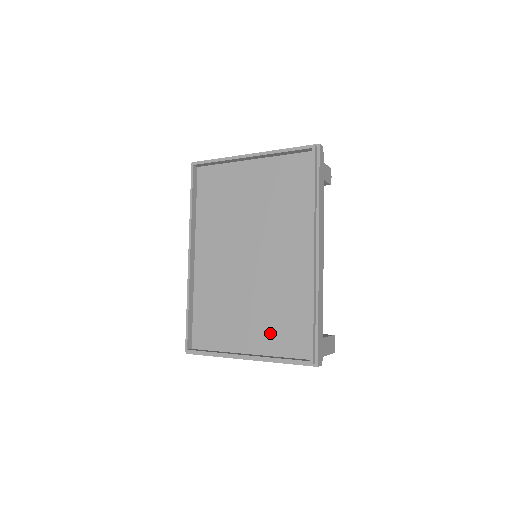
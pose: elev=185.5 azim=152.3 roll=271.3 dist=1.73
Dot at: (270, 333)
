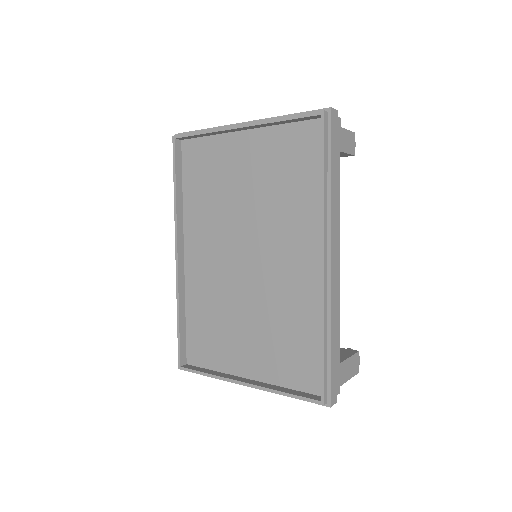
Dot at: (273, 357)
